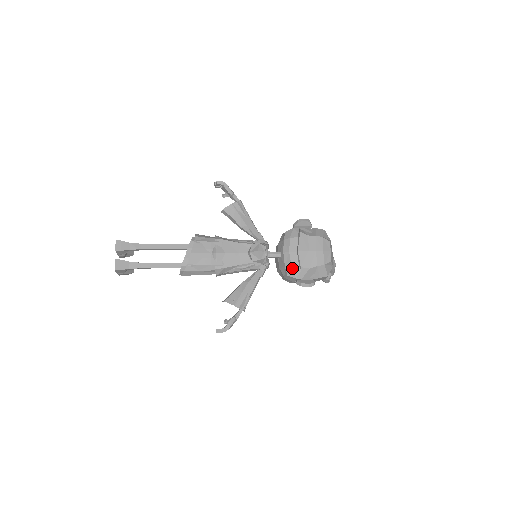
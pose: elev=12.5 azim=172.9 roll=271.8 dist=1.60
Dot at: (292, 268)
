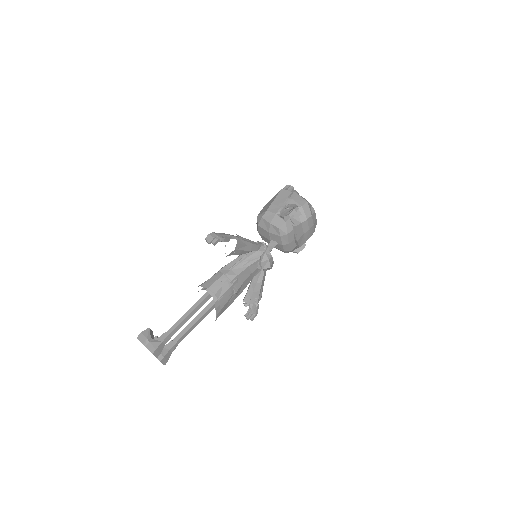
Dot at: occluded
